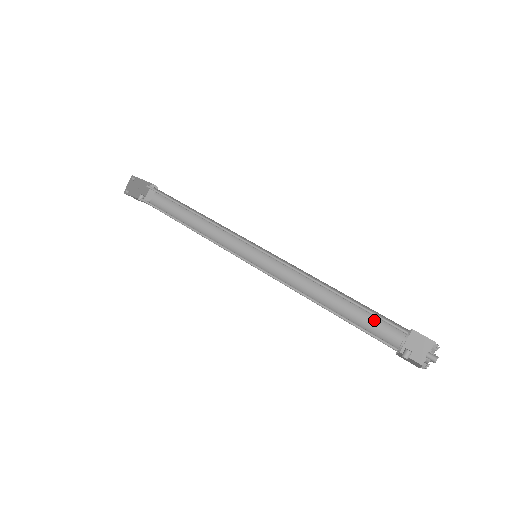
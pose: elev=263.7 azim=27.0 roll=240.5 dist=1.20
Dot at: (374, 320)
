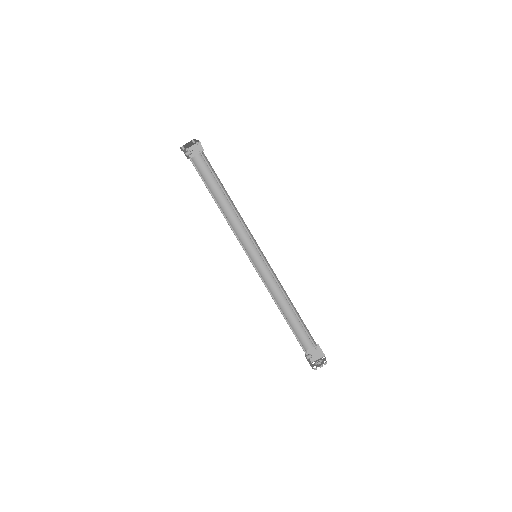
Dot at: (302, 329)
